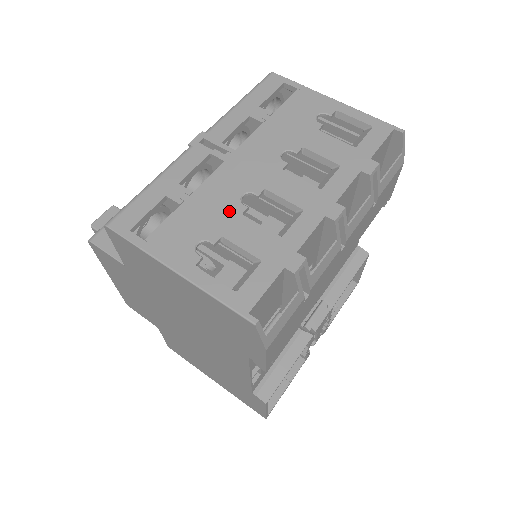
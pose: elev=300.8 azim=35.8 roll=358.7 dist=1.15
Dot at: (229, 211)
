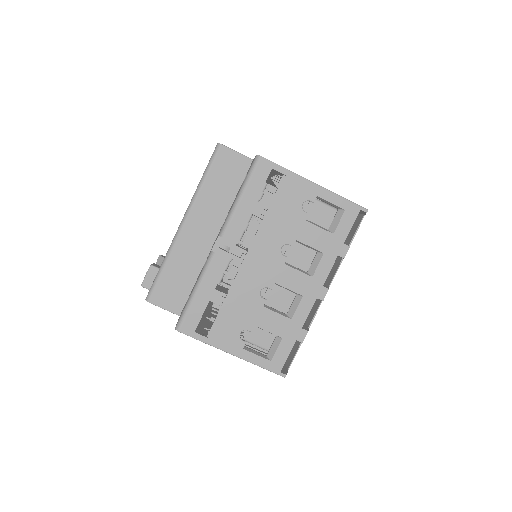
Dot at: (255, 306)
